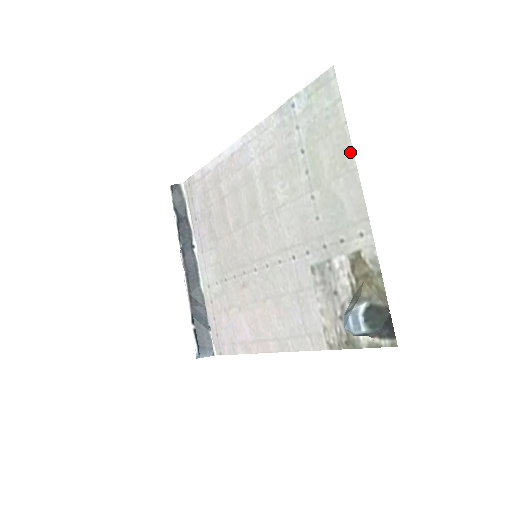
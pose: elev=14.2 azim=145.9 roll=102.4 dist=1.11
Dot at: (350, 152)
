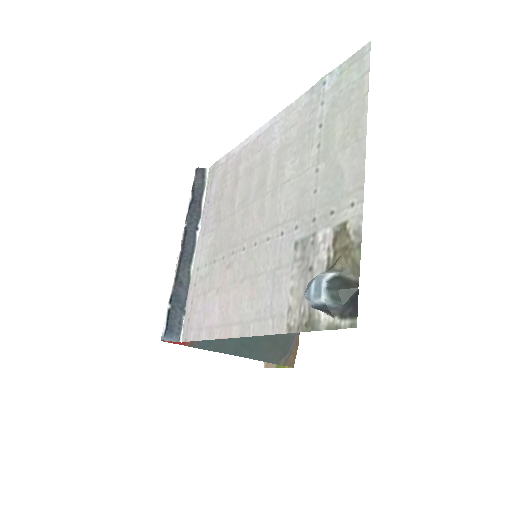
Dot at: (364, 121)
